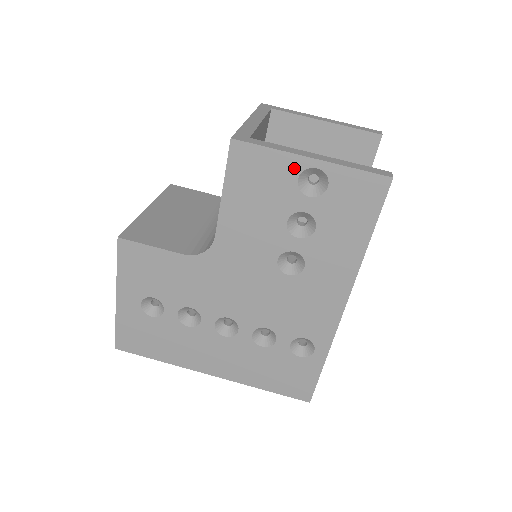
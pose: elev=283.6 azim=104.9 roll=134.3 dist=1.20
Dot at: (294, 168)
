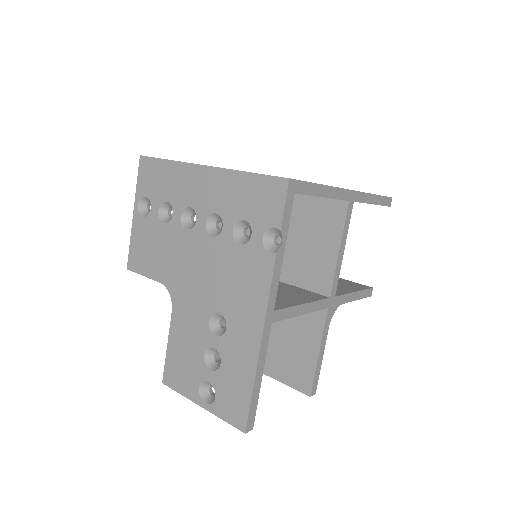
Dot at: occluded
